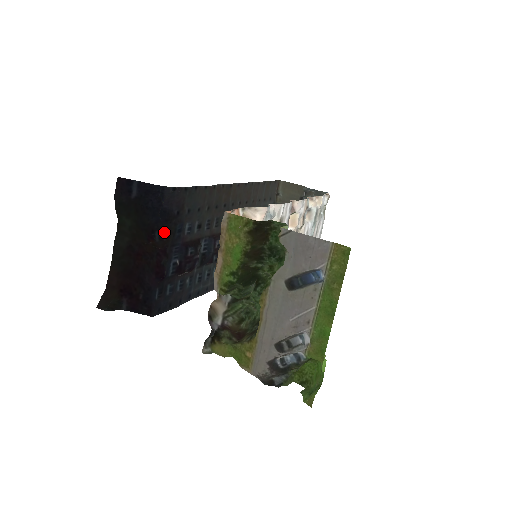
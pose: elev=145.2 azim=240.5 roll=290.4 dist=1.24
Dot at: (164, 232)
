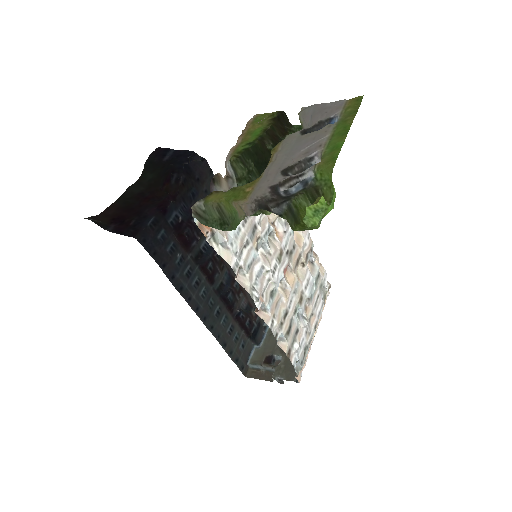
Dot at: (182, 178)
